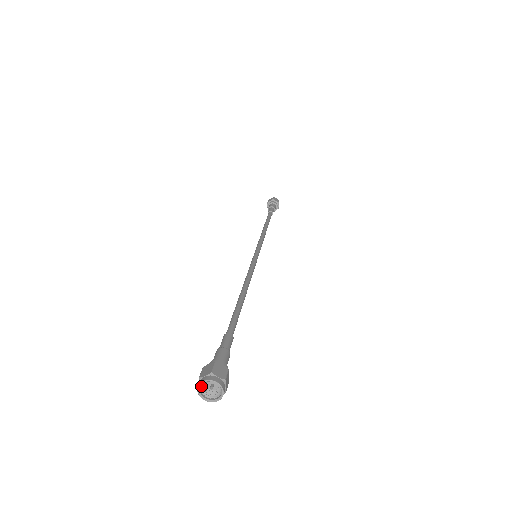
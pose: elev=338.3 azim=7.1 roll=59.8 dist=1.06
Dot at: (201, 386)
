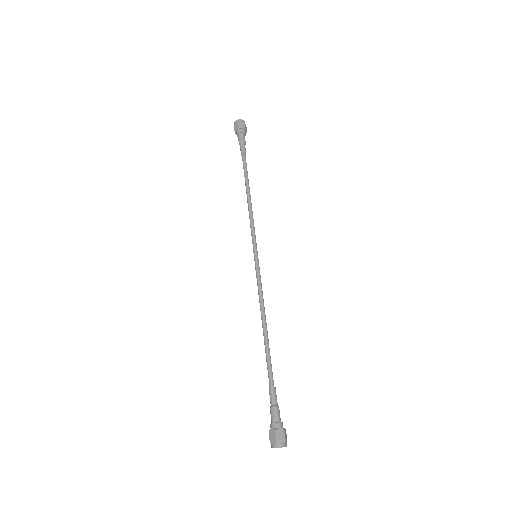
Dot at: (276, 444)
